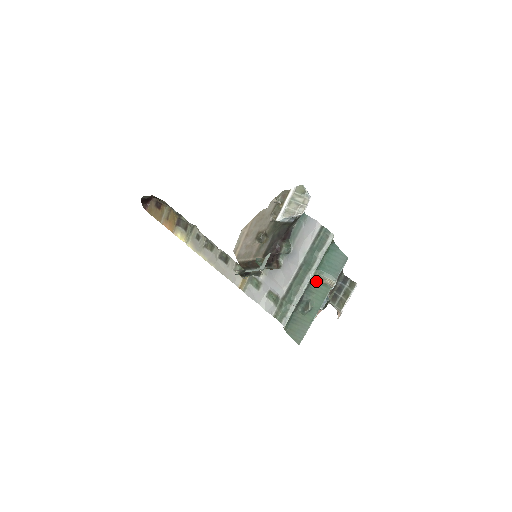
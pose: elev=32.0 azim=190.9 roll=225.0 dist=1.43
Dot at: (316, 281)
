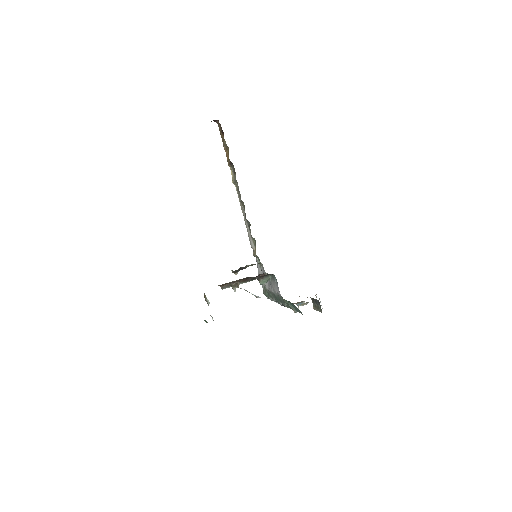
Dot at: (286, 302)
